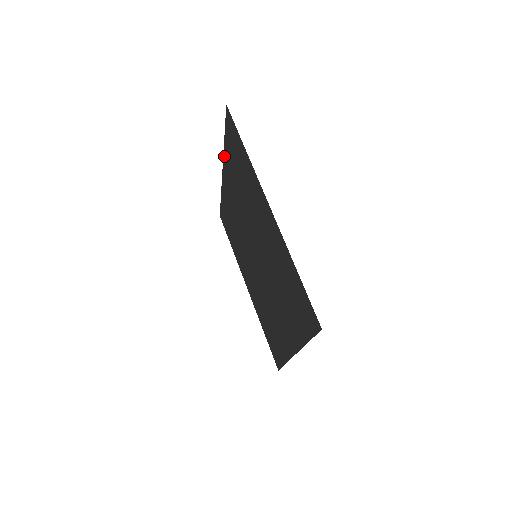
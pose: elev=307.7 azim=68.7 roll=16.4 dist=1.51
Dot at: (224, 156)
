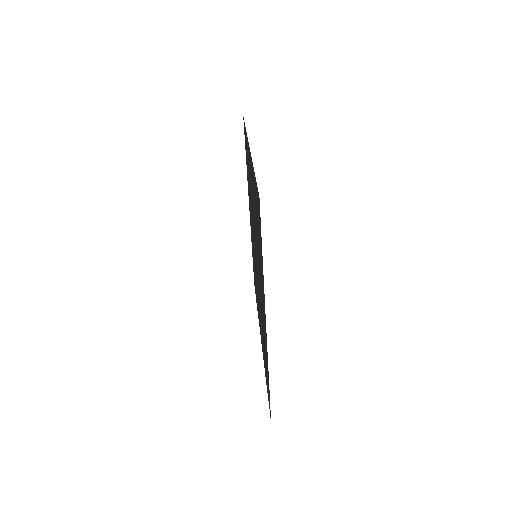
Dot at: occluded
